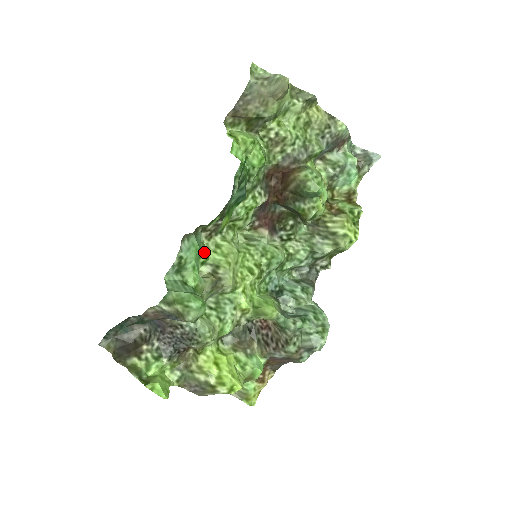
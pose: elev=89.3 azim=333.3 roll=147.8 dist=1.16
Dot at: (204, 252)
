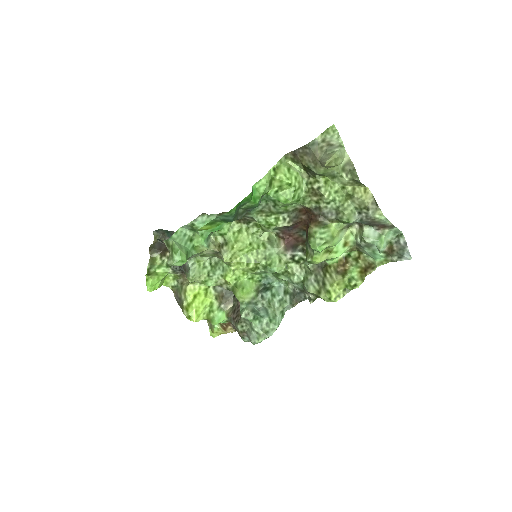
Dot at: (225, 229)
